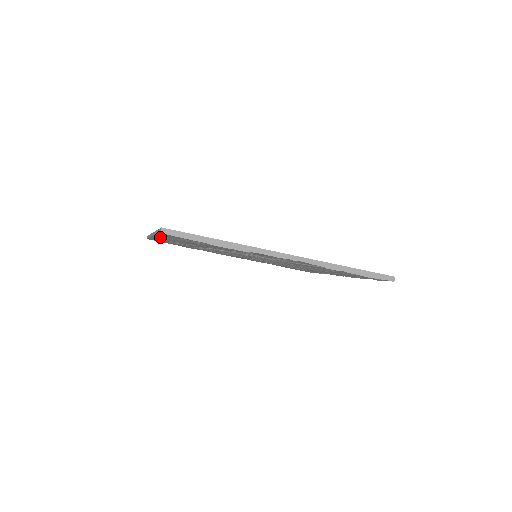
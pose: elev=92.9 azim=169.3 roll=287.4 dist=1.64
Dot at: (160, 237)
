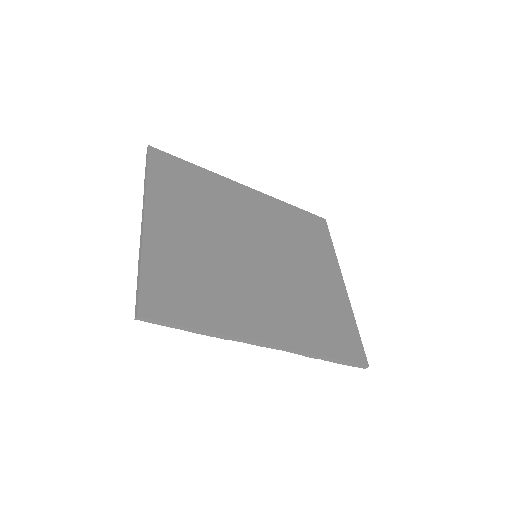
Dot at: occluded
